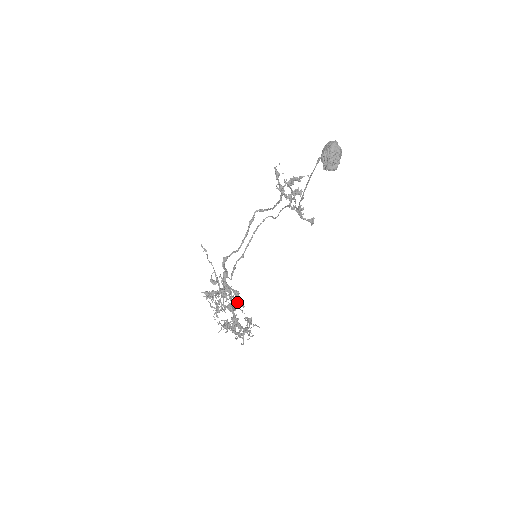
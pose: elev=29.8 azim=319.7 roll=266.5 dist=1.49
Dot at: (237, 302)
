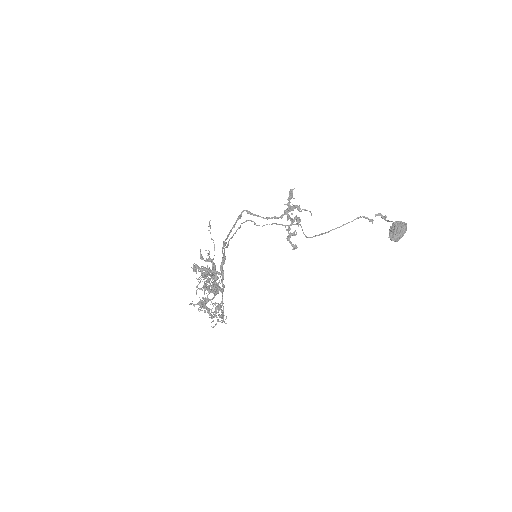
Dot at: occluded
